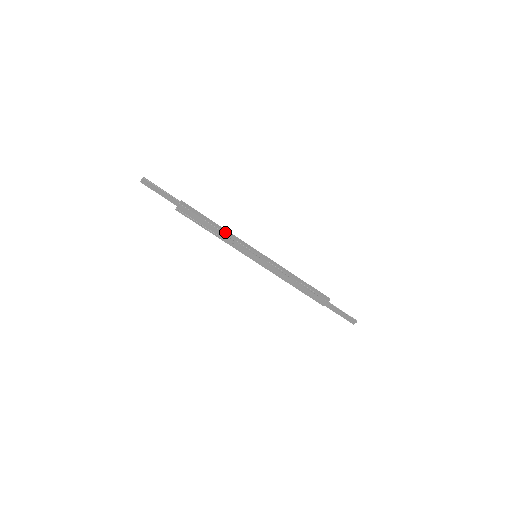
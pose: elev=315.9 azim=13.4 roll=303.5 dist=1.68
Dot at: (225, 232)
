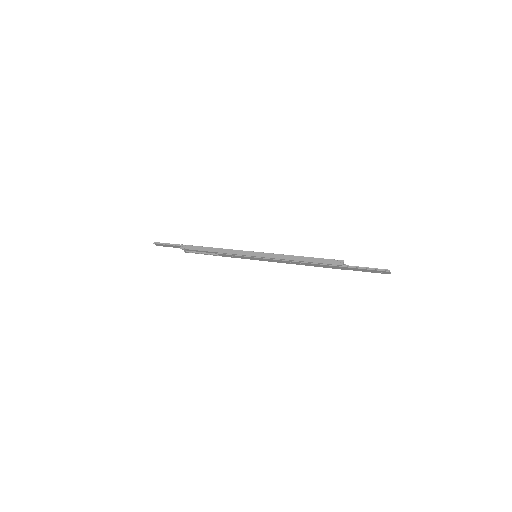
Dot at: (220, 251)
